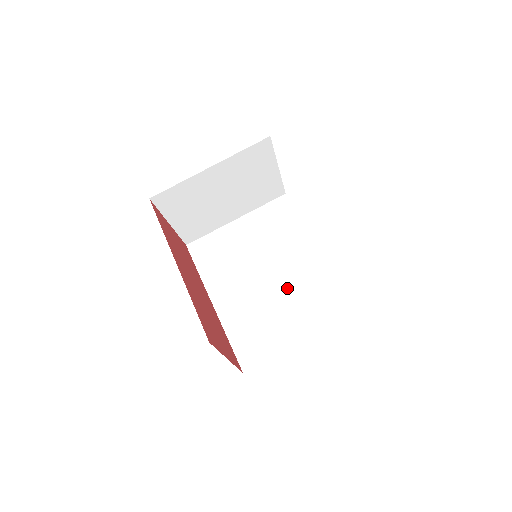
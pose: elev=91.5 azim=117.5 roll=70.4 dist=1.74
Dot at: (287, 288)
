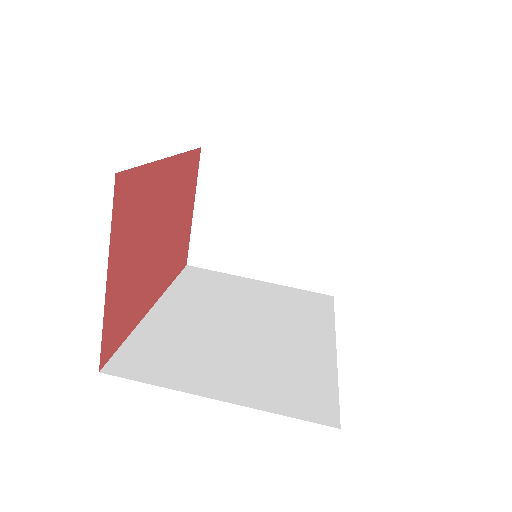
Dot at: (258, 347)
